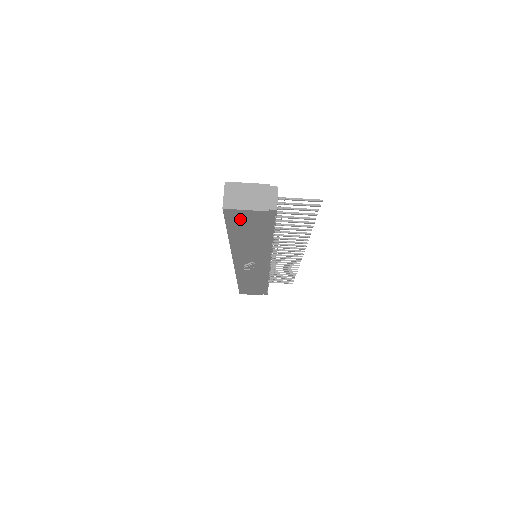
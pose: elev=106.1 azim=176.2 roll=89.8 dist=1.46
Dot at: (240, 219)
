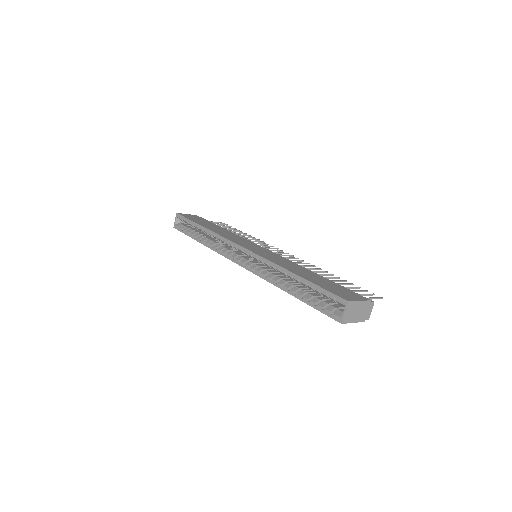
Dot at: occluded
